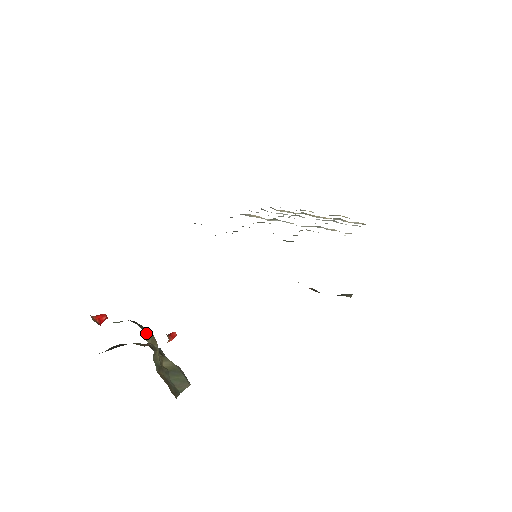
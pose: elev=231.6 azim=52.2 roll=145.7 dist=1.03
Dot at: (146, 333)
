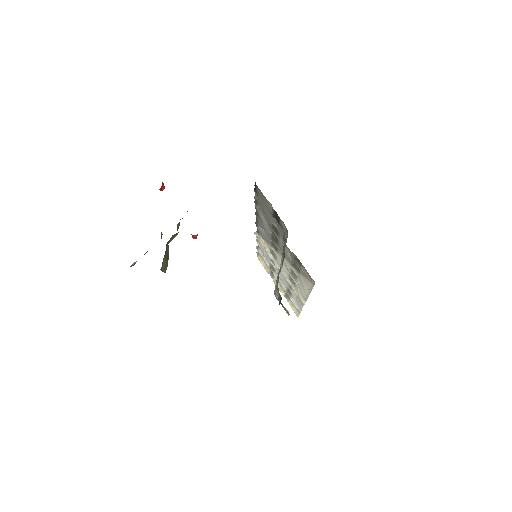
Dot at: occluded
